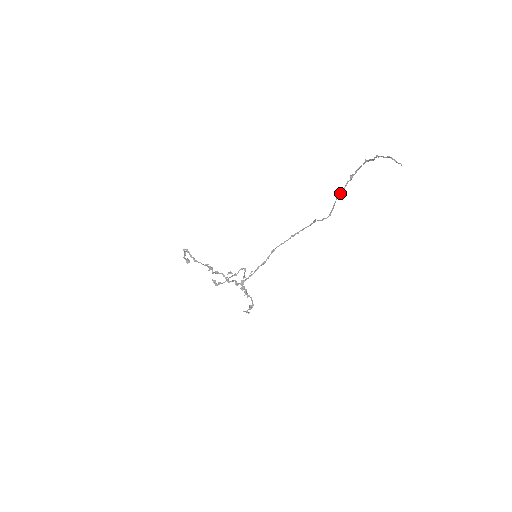
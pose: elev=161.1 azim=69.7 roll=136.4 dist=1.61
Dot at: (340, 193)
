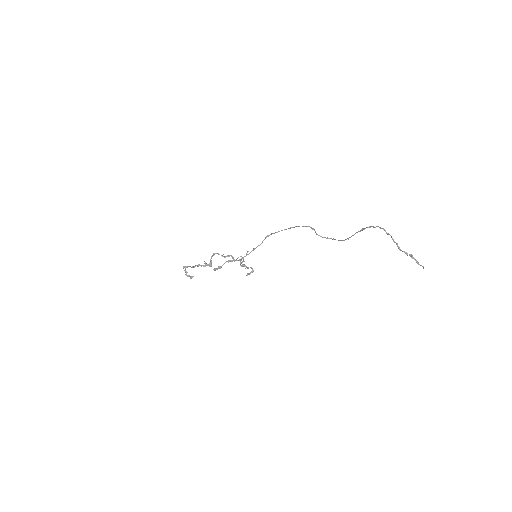
Dot at: occluded
